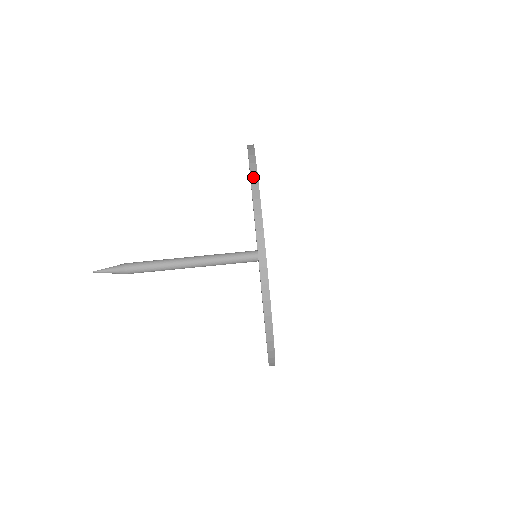
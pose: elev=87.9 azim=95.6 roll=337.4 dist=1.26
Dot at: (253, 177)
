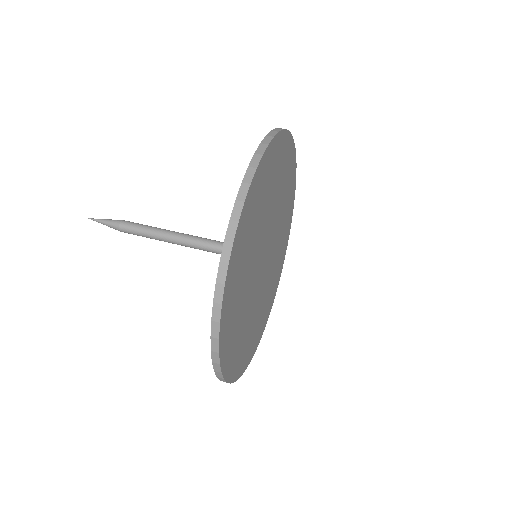
Dot at: occluded
